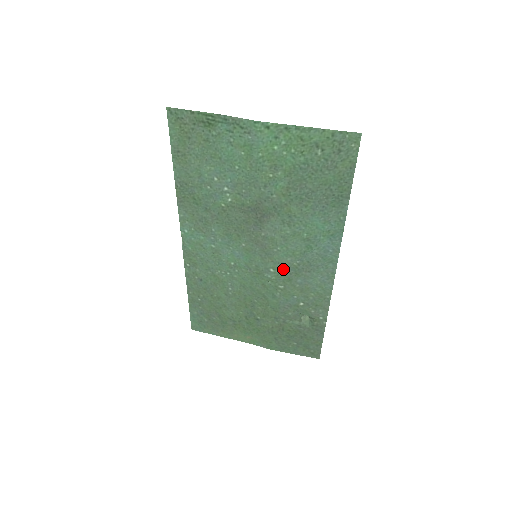
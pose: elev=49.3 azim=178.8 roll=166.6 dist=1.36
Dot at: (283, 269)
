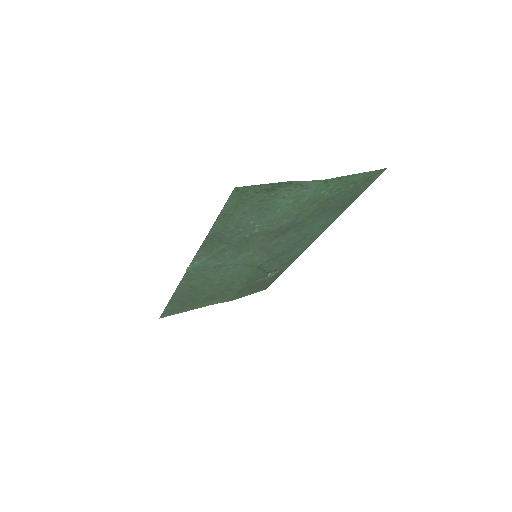
Dot at: (275, 256)
